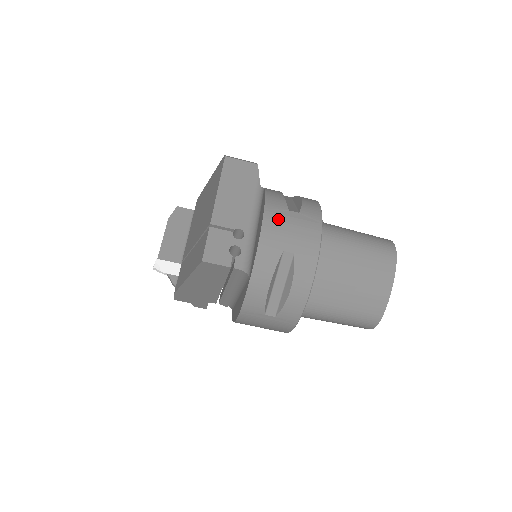
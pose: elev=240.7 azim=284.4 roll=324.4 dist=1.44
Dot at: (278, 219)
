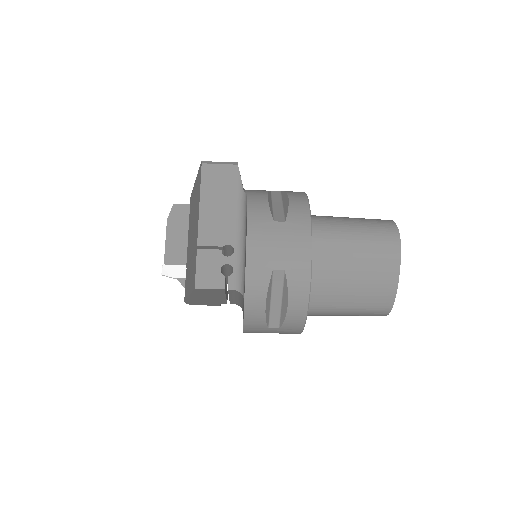
Dot at: (263, 235)
